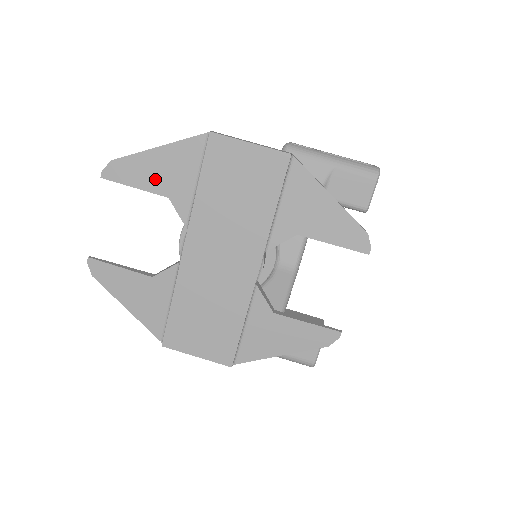
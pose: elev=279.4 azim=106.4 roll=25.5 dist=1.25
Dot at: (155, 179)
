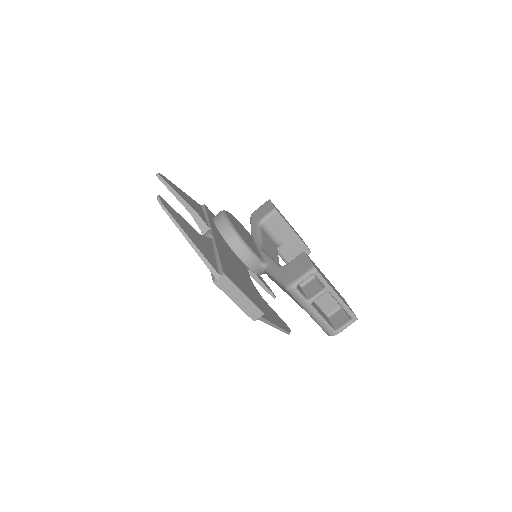
Dot at: occluded
